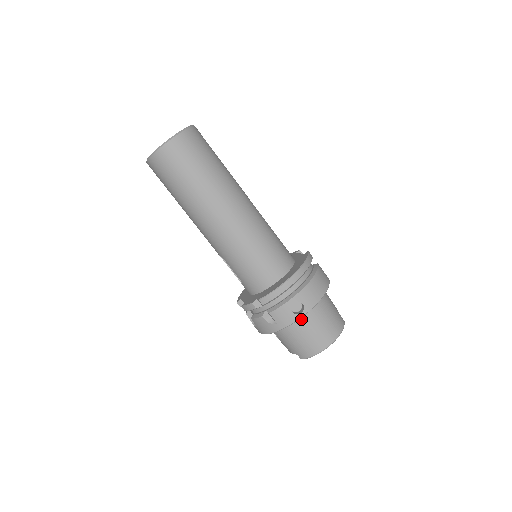
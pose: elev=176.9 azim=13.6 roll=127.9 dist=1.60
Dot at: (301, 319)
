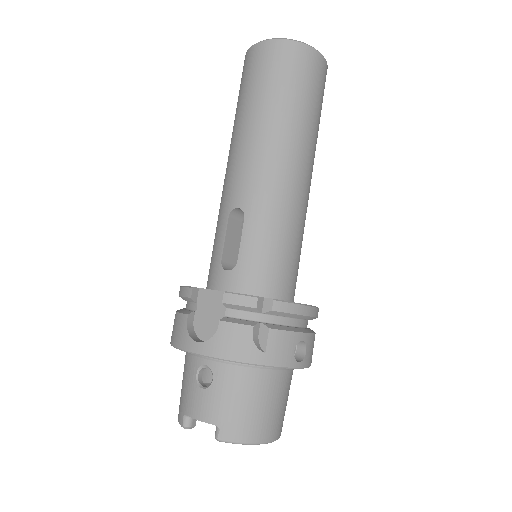
Dot at: (279, 373)
